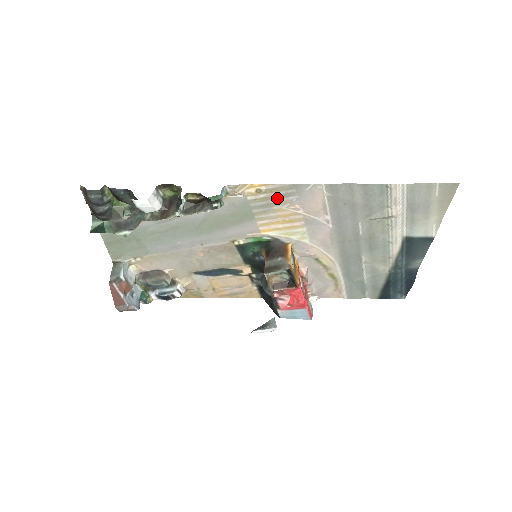
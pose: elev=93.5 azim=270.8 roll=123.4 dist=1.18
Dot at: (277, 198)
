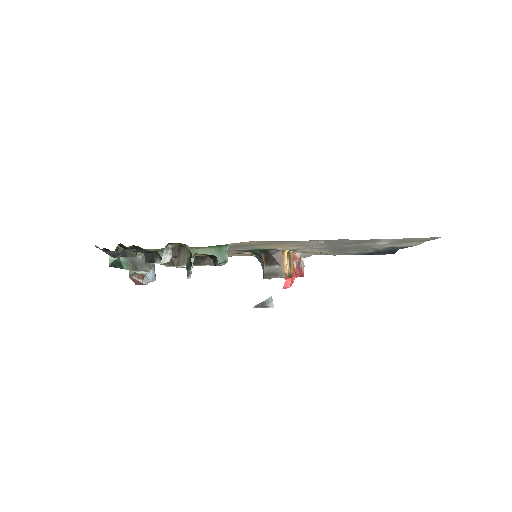
Dot at: (276, 243)
